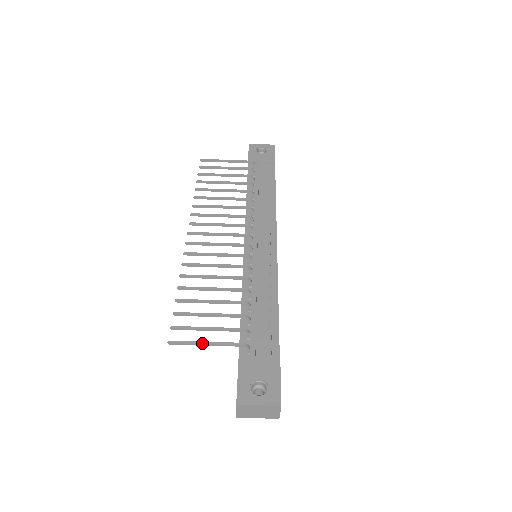
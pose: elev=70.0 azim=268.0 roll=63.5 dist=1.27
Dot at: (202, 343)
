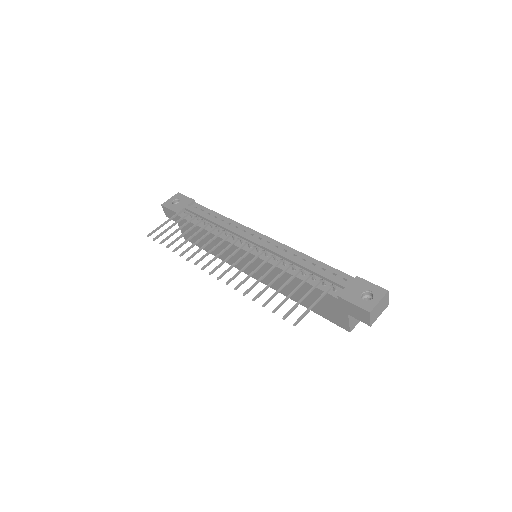
Dot at: (312, 307)
